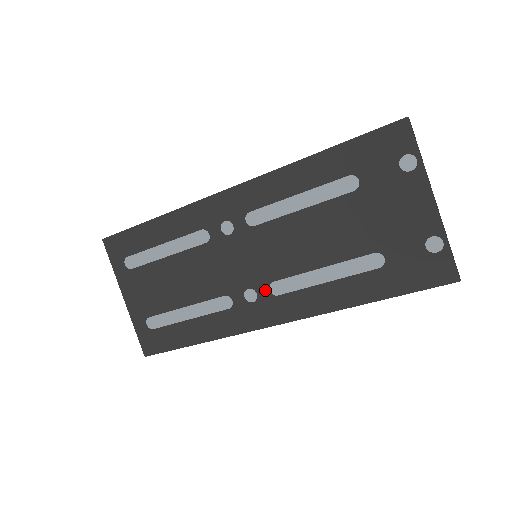
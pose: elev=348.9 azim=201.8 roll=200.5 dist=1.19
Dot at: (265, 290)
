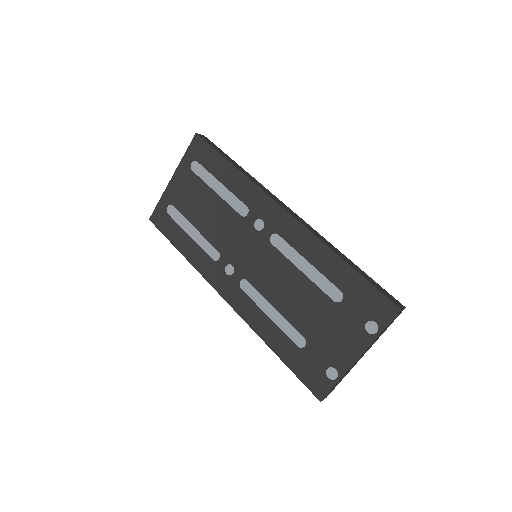
Dot at: (239, 278)
